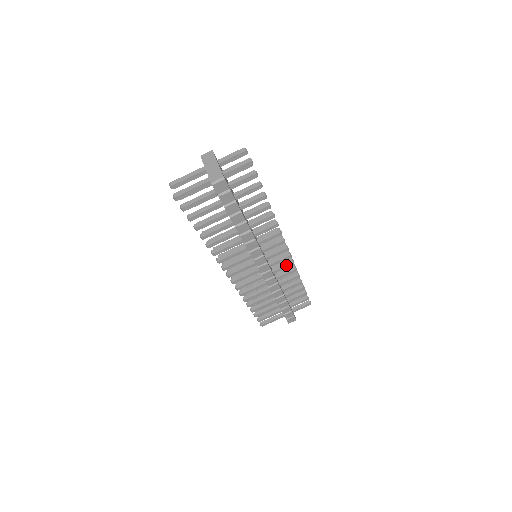
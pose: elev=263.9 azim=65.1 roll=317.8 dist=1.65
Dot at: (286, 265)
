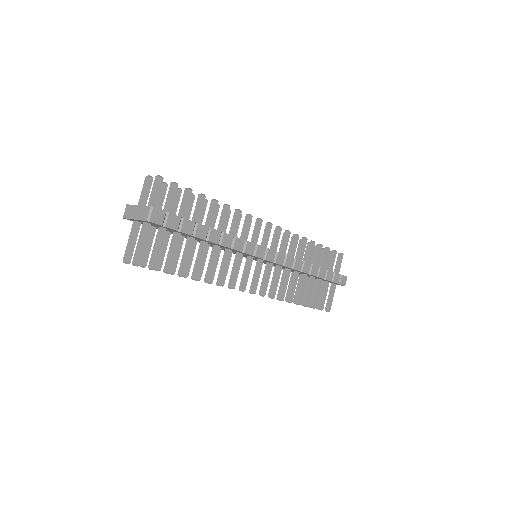
Dot at: (286, 239)
